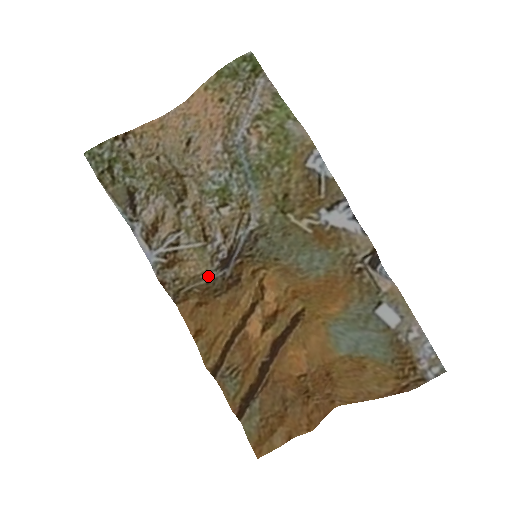
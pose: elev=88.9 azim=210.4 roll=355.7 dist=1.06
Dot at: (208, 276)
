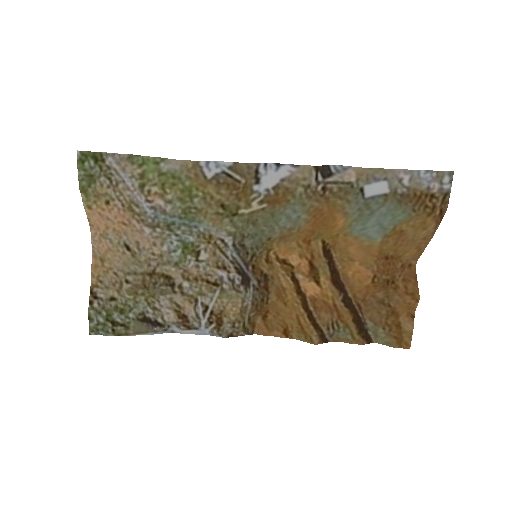
Dot at: (247, 300)
